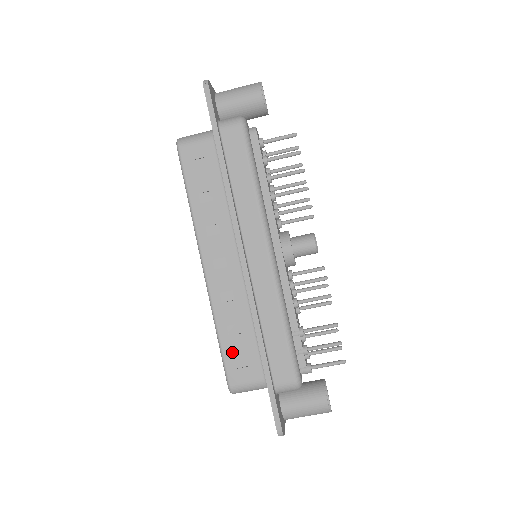
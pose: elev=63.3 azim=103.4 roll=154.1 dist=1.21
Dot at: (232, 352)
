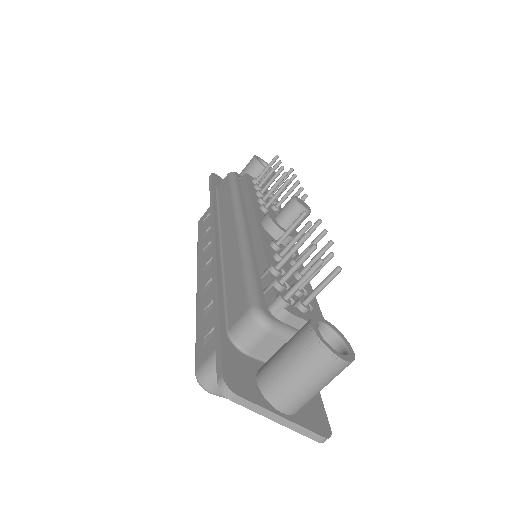
Dot at: (203, 332)
